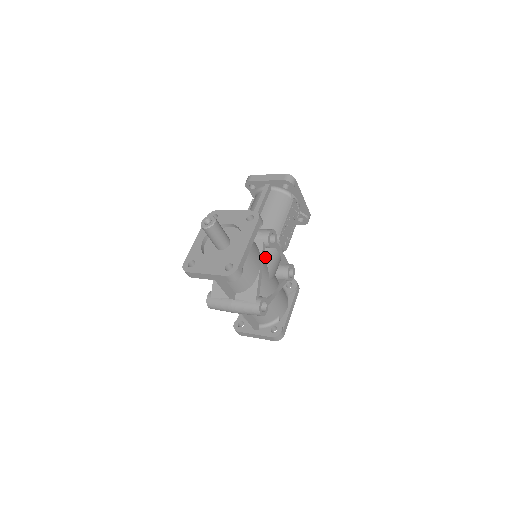
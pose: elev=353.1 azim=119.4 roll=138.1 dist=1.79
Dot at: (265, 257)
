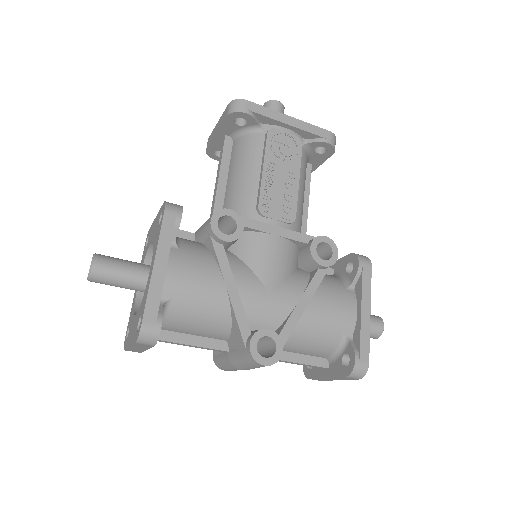
Dot at: (243, 258)
